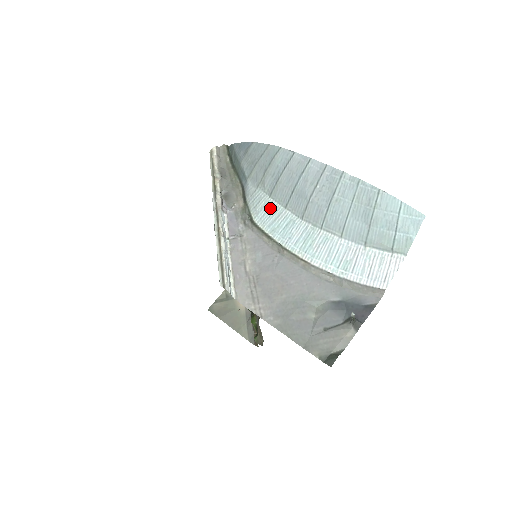
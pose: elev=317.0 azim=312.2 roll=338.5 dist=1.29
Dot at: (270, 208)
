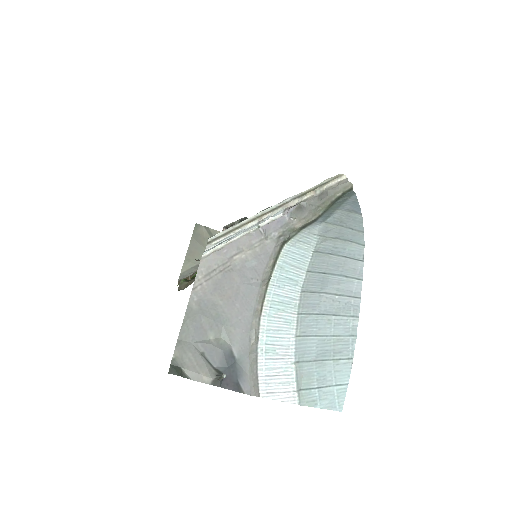
Dot at: (302, 256)
